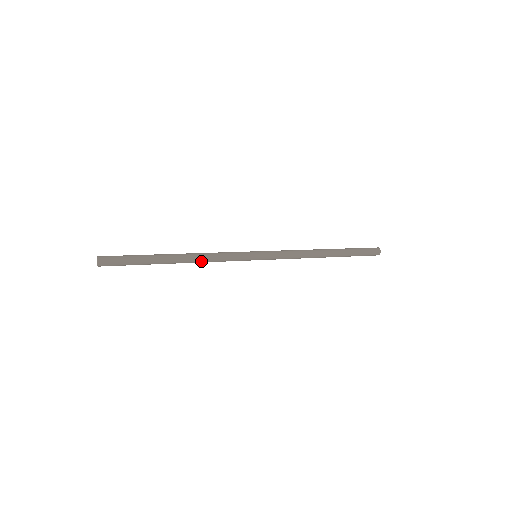
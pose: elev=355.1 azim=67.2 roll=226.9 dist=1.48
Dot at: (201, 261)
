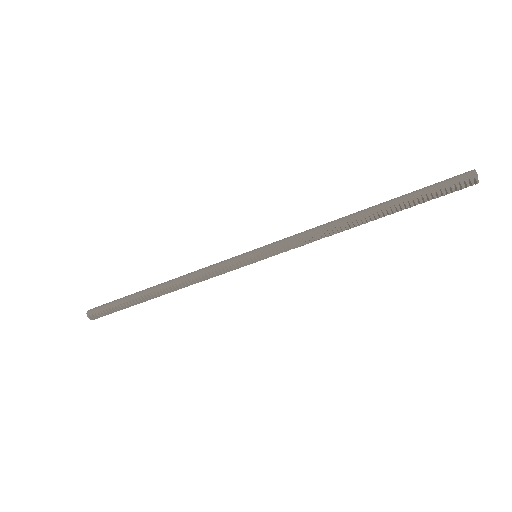
Dot at: (184, 278)
